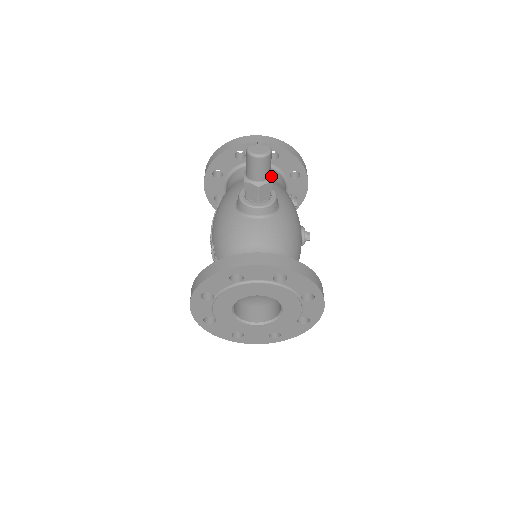
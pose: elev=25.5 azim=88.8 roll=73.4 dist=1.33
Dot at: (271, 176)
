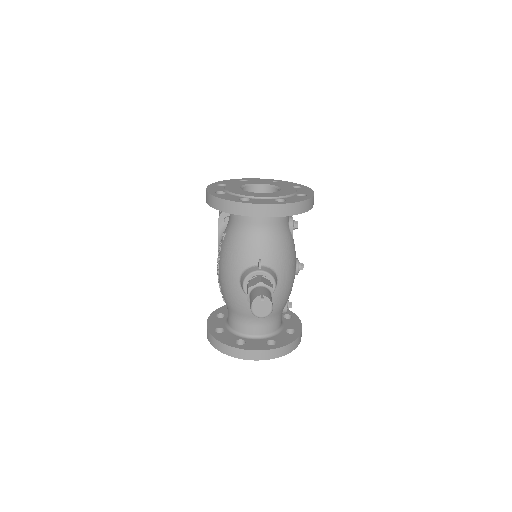
Dot at: occluded
